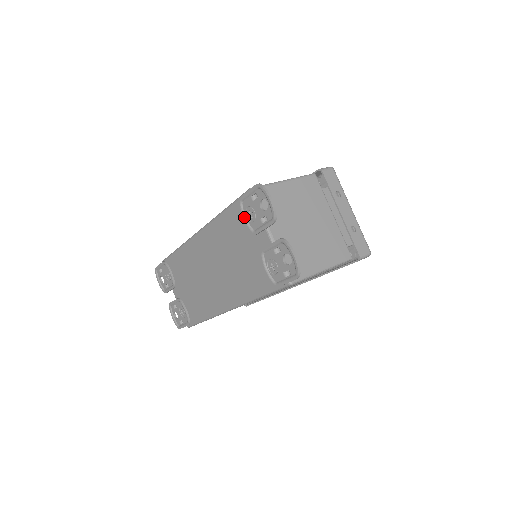
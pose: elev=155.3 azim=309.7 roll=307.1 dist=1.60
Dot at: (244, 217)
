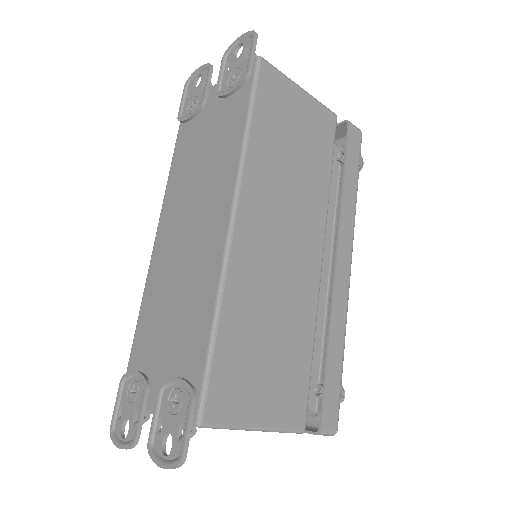
Dot at: (188, 116)
